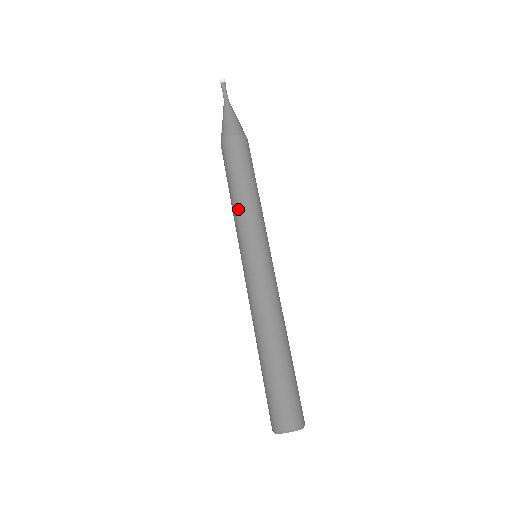
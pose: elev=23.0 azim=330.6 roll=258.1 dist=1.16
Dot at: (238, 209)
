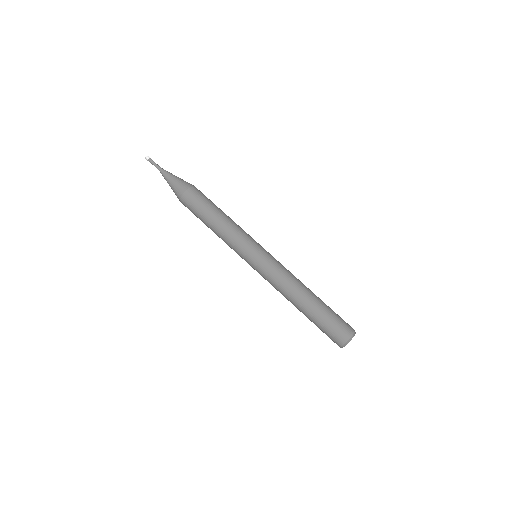
Dot at: (224, 238)
